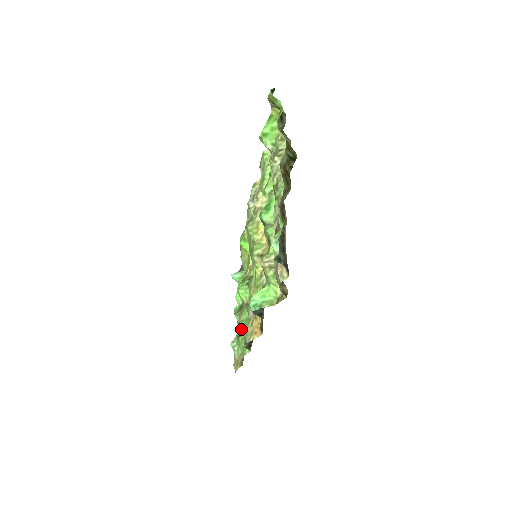
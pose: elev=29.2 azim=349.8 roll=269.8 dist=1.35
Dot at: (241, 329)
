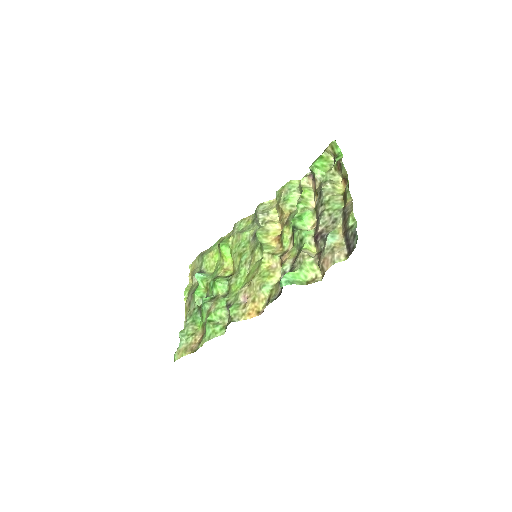
Dot at: (213, 316)
